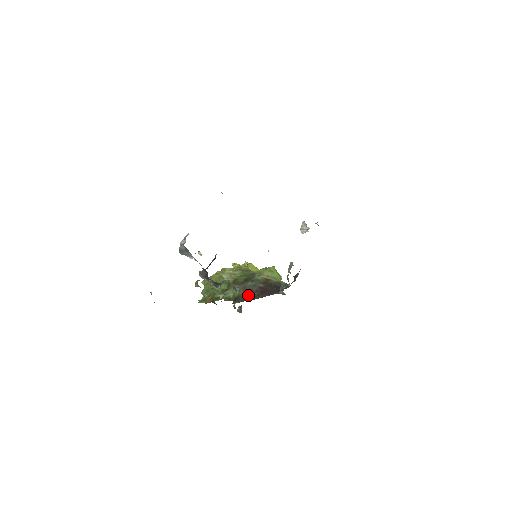
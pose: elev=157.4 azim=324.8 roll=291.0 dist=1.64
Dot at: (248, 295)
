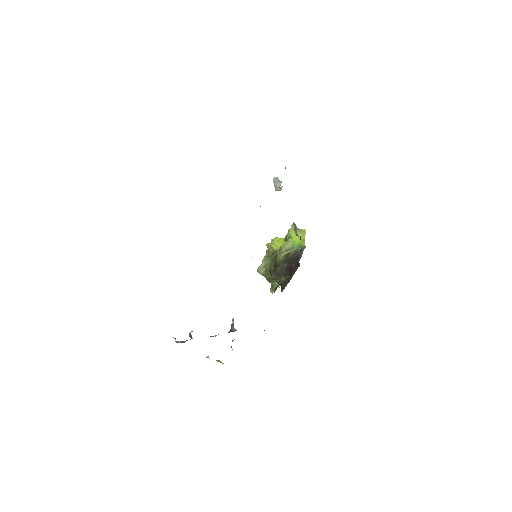
Dot at: (284, 279)
